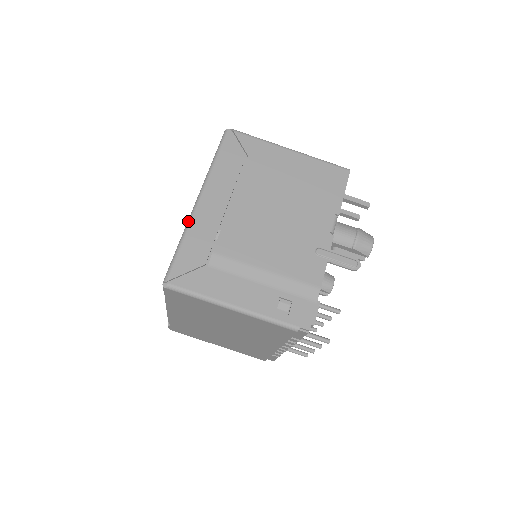
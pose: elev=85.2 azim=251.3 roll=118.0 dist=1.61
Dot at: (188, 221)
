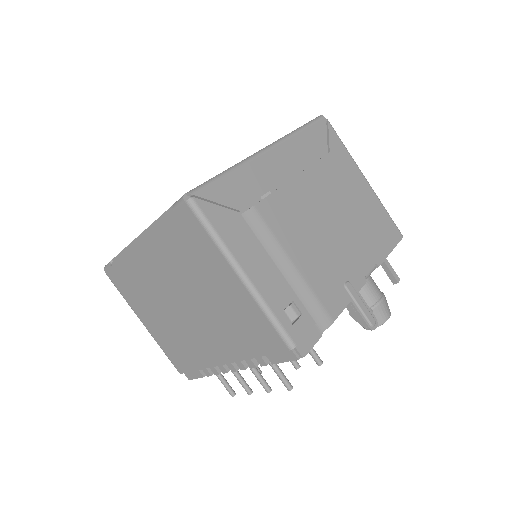
Dot at: (247, 158)
